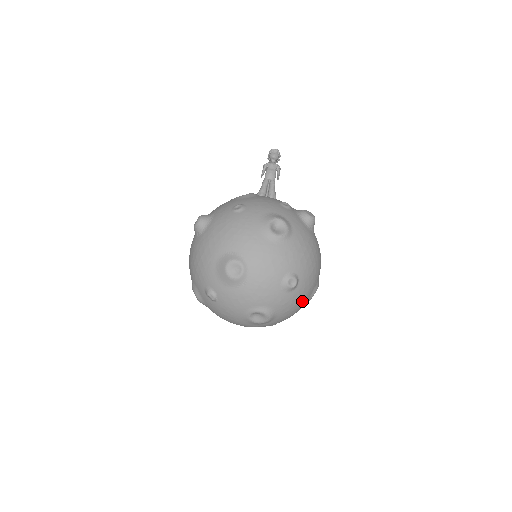
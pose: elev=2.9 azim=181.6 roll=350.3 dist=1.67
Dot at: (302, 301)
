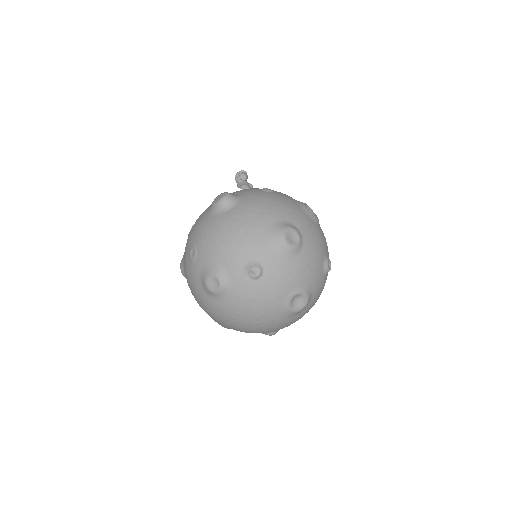
Dot at: occluded
